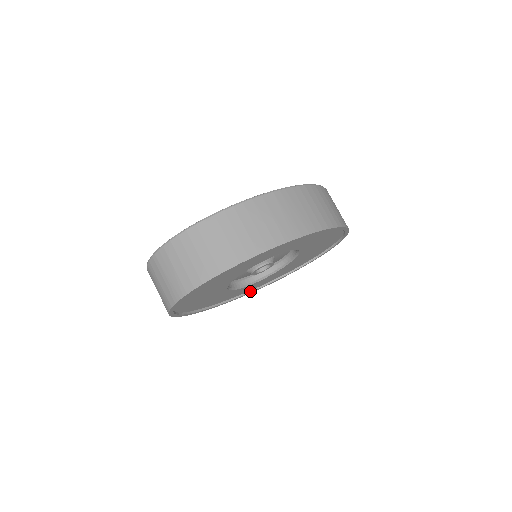
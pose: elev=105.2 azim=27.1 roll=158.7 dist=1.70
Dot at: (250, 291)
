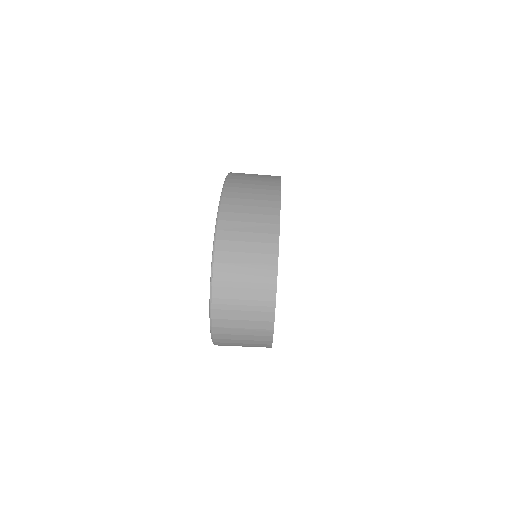
Dot at: occluded
